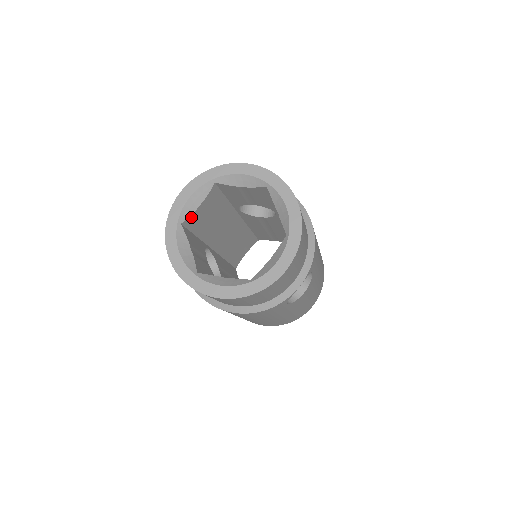
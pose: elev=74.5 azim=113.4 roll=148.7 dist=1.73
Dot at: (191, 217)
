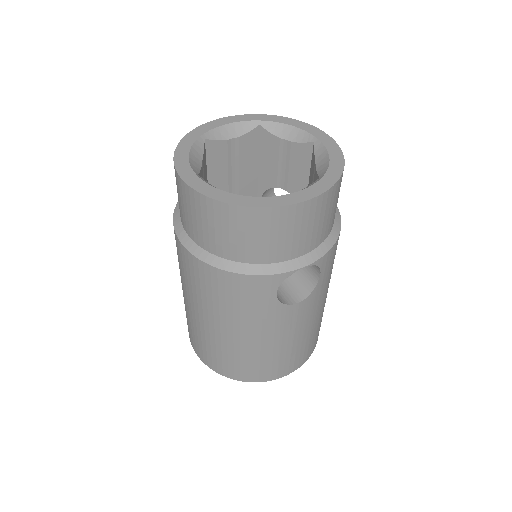
Dot at: (217, 144)
